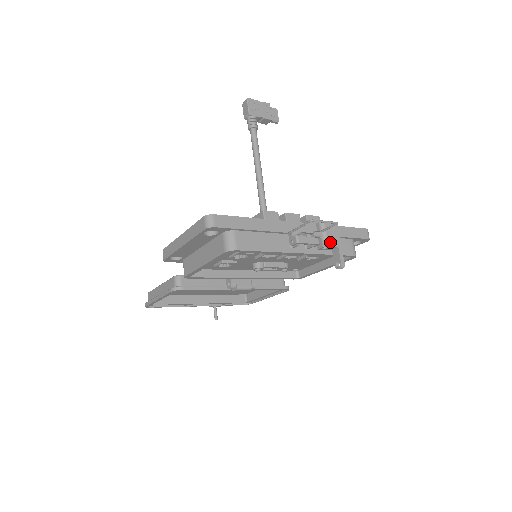
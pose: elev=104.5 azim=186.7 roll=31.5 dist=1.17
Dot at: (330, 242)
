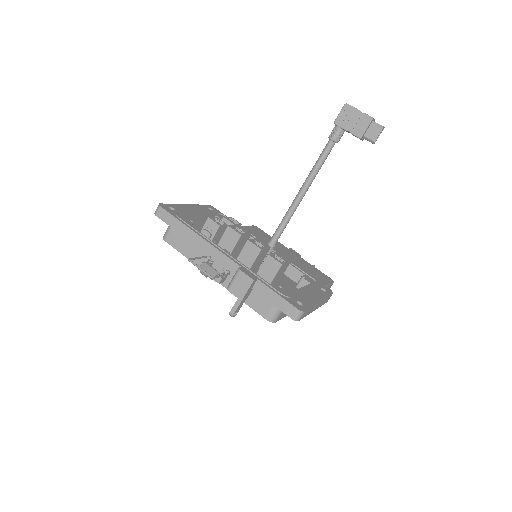
Dot at: (232, 289)
